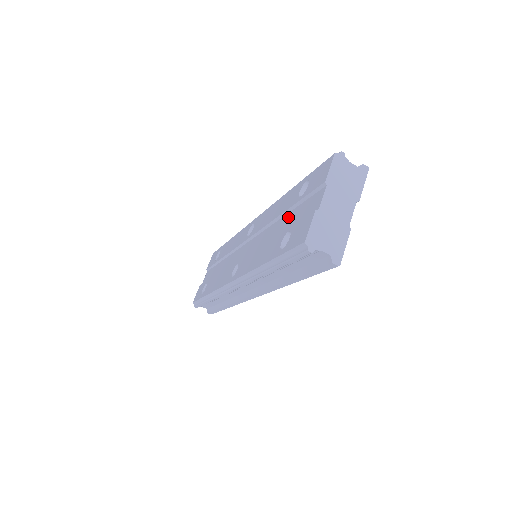
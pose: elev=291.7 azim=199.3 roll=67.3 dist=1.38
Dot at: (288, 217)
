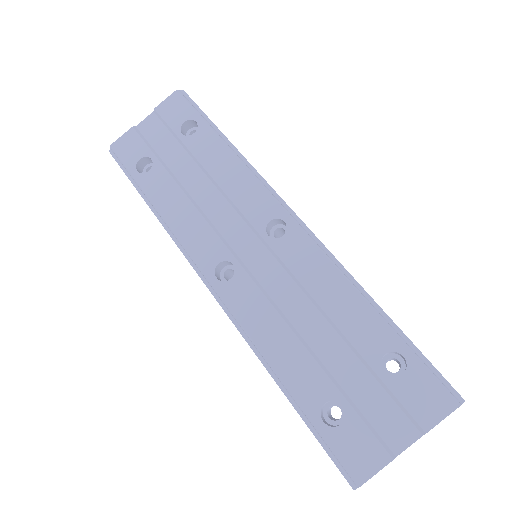
Dot at: (349, 360)
